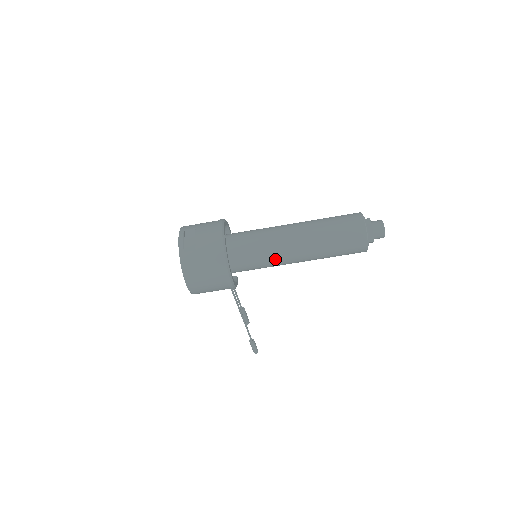
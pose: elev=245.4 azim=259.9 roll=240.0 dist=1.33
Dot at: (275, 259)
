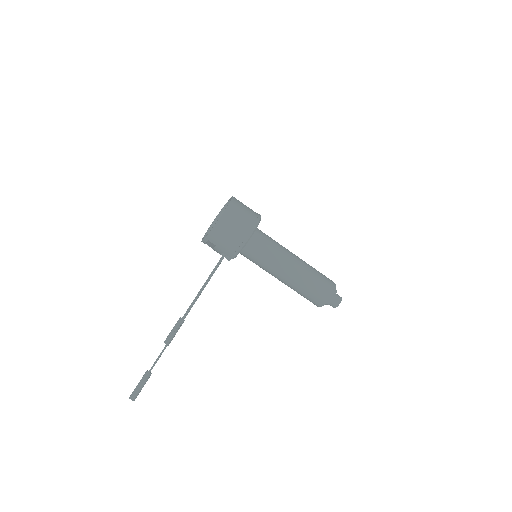
Dot at: (279, 253)
